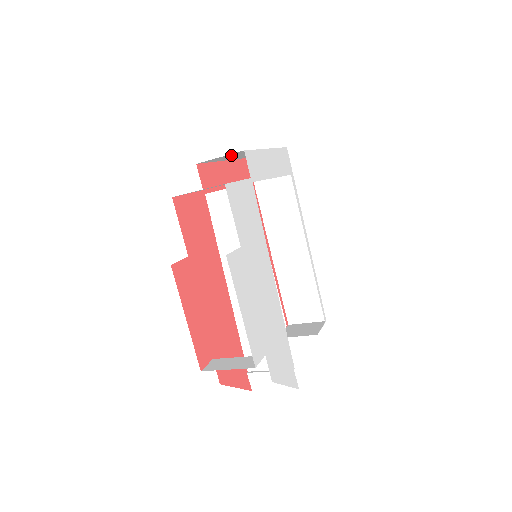
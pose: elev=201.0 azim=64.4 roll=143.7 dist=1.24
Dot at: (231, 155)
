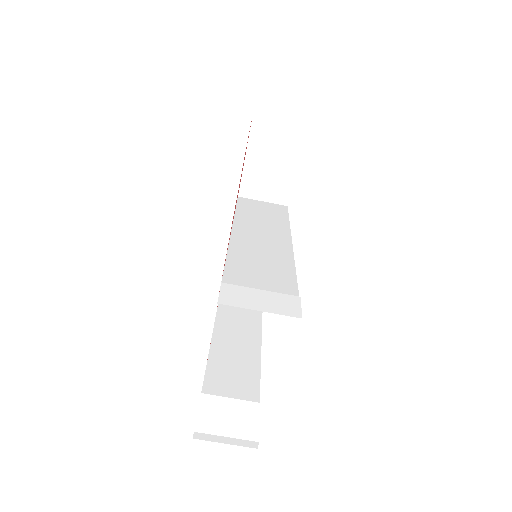
Dot at: occluded
